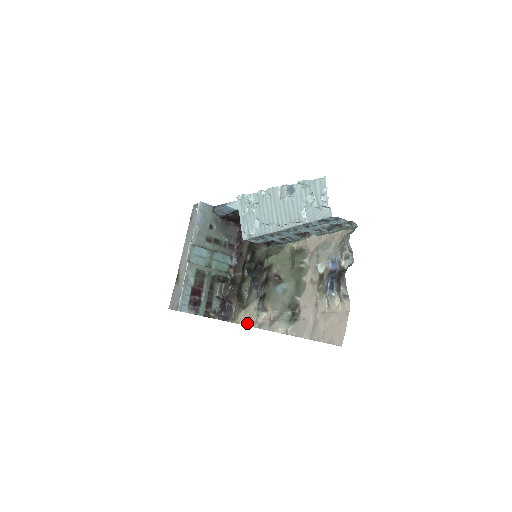
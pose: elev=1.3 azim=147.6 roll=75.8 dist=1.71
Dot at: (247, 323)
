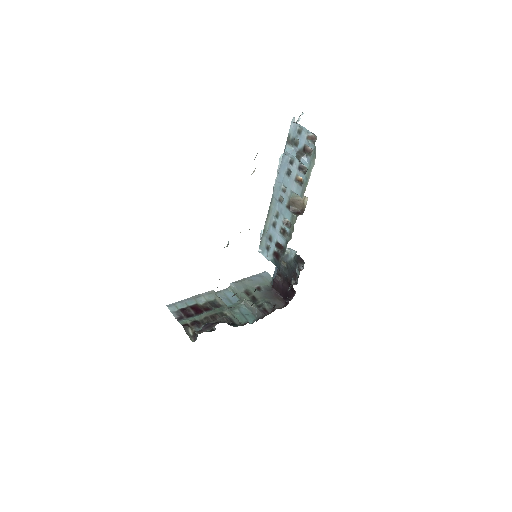
Dot at: occluded
